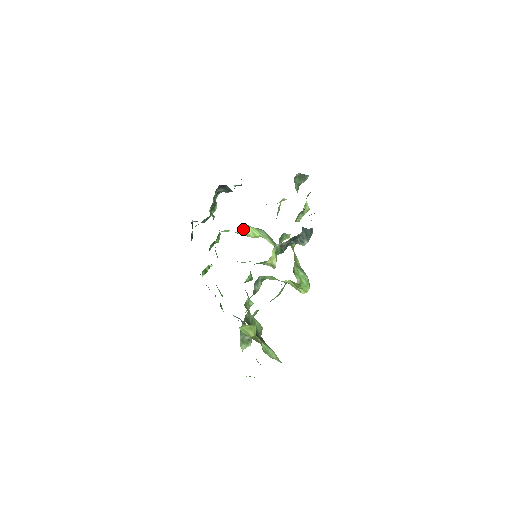
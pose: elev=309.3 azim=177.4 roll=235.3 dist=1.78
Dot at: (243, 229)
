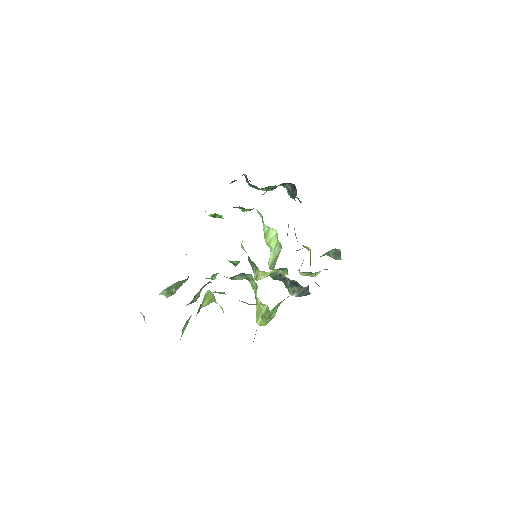
Dot at: (271, 229)
